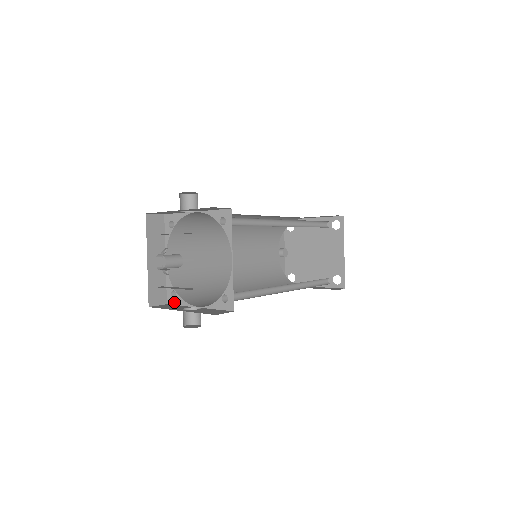
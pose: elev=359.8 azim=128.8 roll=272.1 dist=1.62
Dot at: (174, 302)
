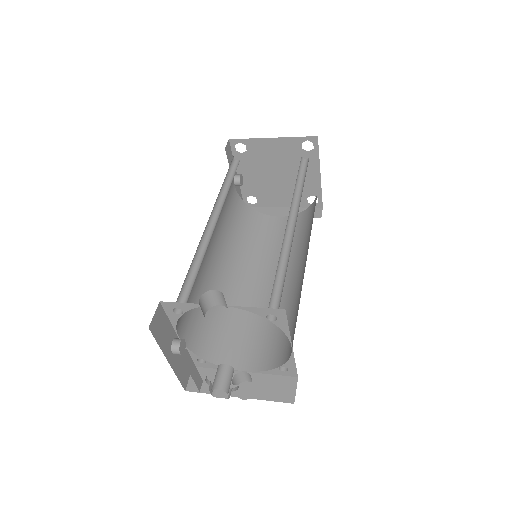
Dot at: (204, 366)
